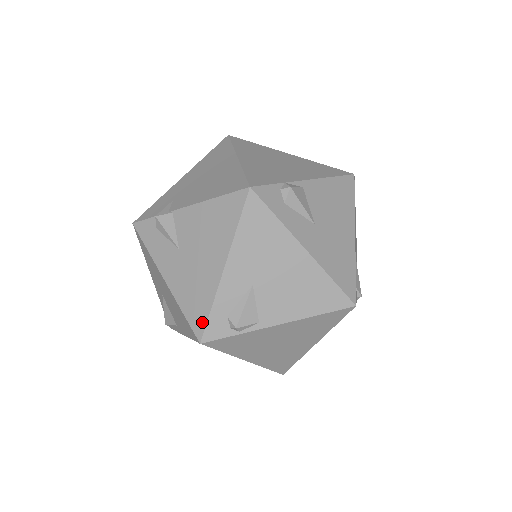
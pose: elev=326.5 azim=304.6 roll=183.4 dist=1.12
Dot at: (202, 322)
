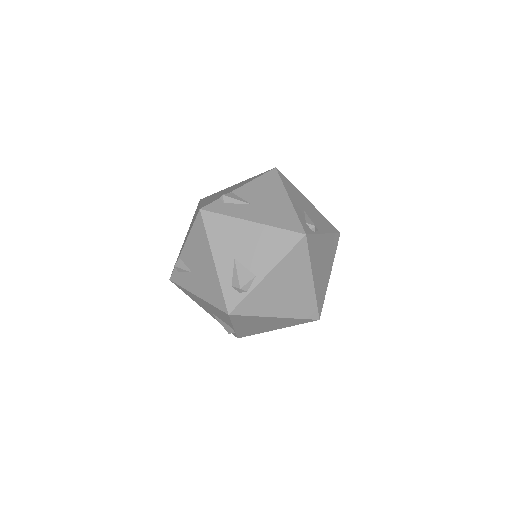
Dot at: (298, 225)
